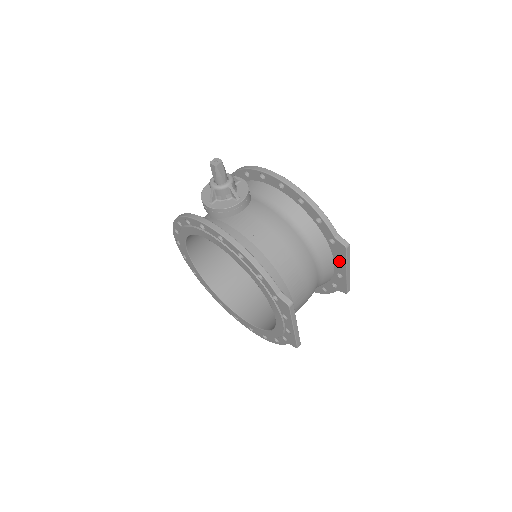
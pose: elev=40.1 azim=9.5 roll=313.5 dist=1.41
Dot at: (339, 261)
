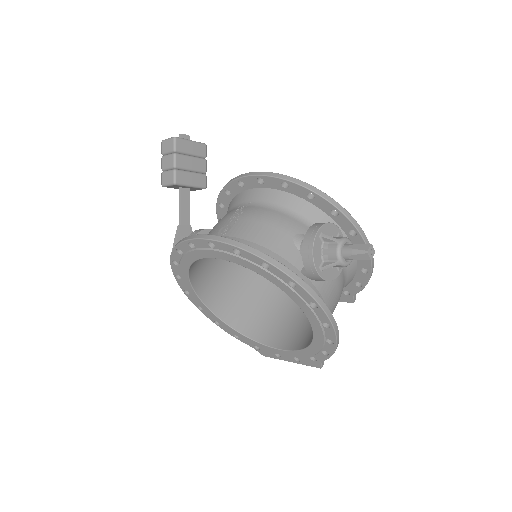
Dot at: occluded
